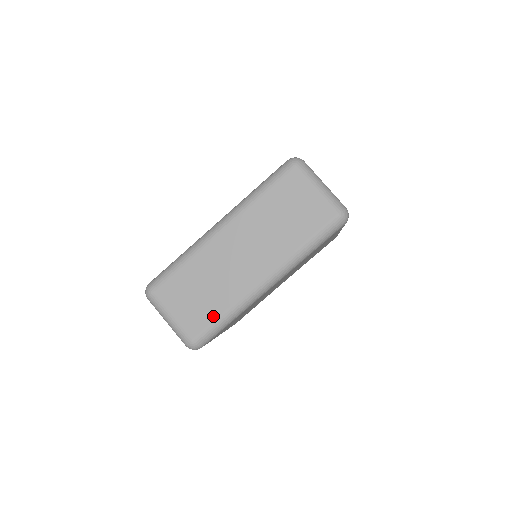
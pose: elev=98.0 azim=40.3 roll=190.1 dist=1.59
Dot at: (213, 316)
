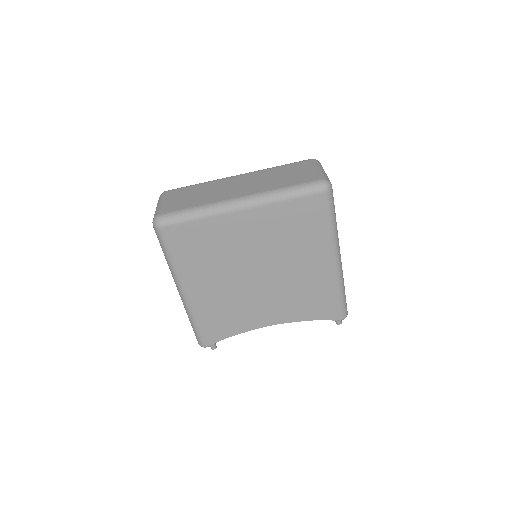
Dot at: (187, 207)
